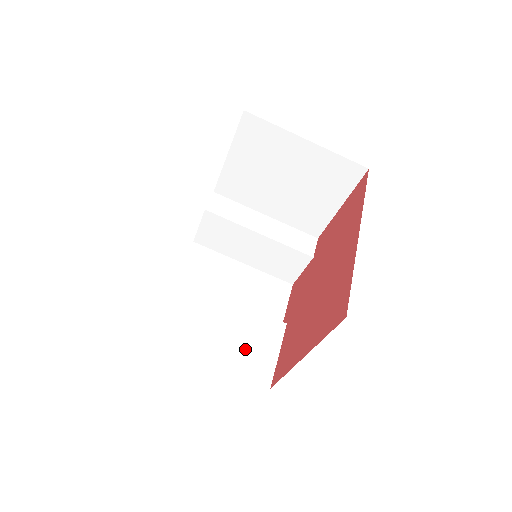
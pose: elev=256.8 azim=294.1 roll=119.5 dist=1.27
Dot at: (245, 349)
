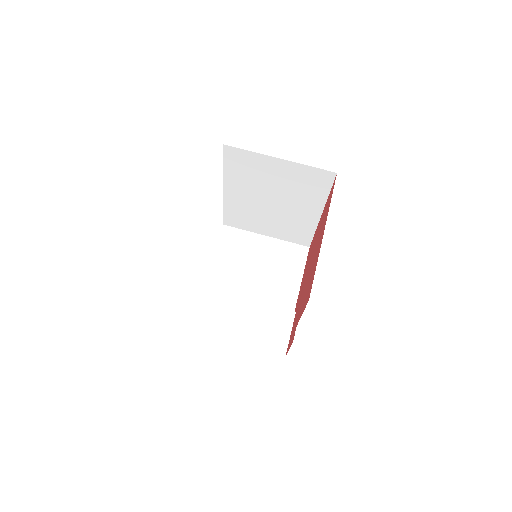
Dot at: occluded
